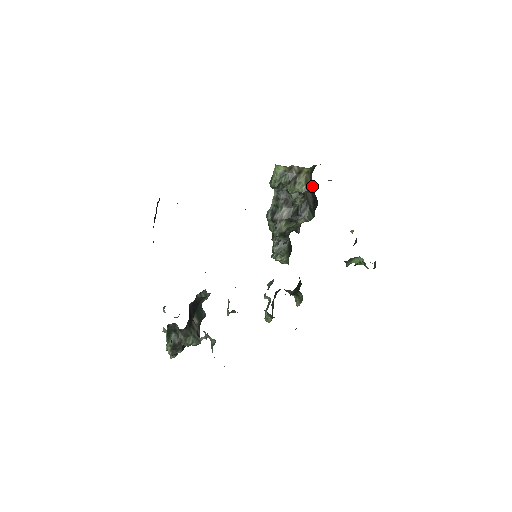
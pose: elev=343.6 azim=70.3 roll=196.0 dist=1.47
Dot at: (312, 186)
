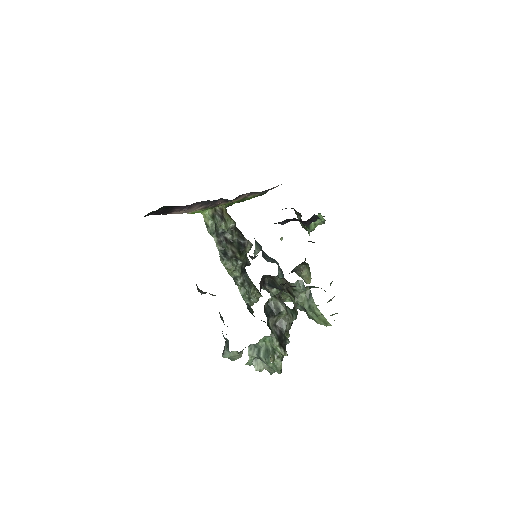
Dot at: occluded
